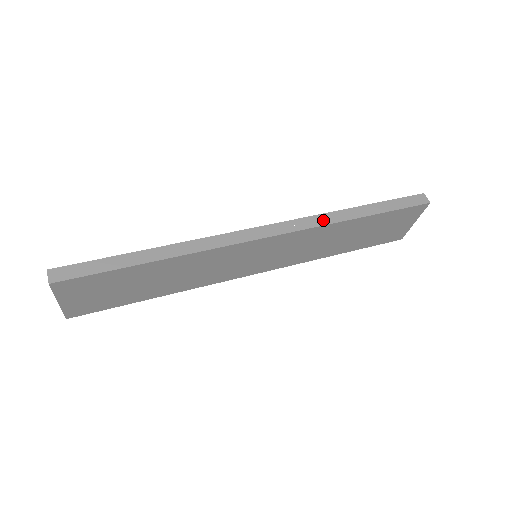
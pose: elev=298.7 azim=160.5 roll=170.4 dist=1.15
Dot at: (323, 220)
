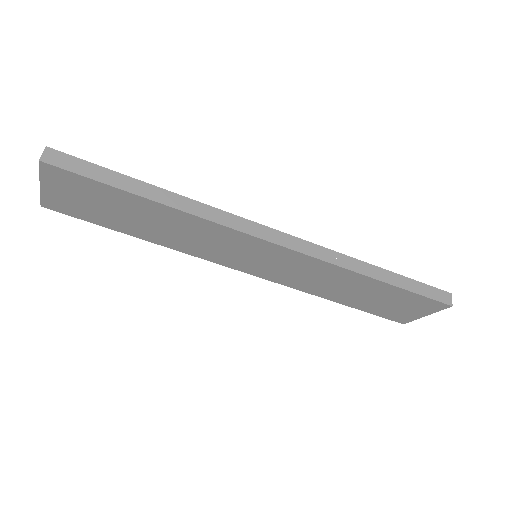
Dot at: (340, 260)
